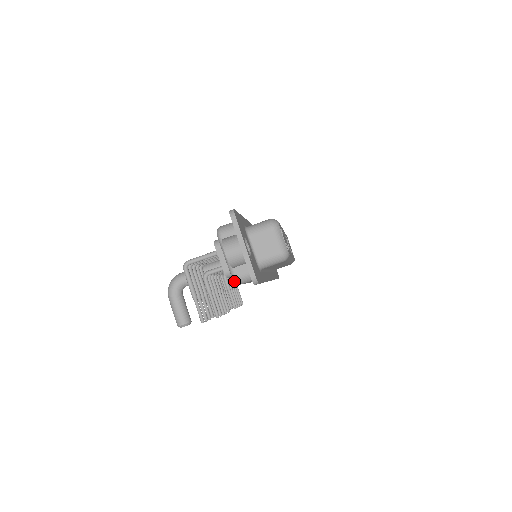
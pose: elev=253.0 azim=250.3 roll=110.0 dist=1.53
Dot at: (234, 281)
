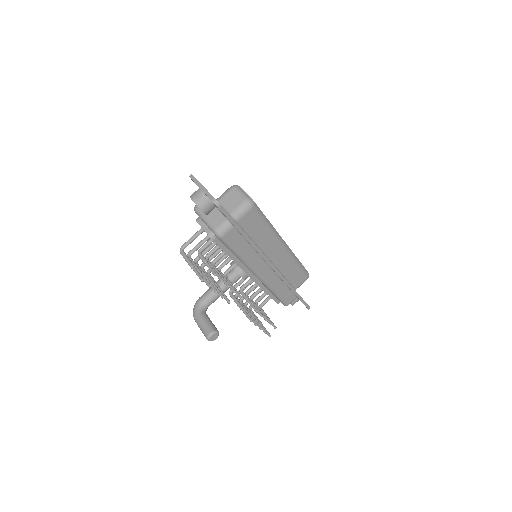
Dot at: (216, 234)
